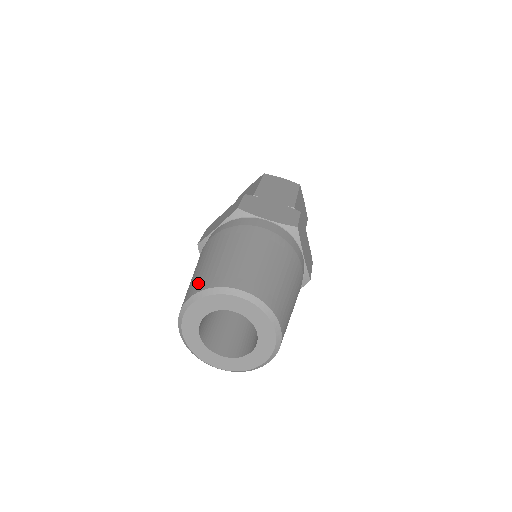
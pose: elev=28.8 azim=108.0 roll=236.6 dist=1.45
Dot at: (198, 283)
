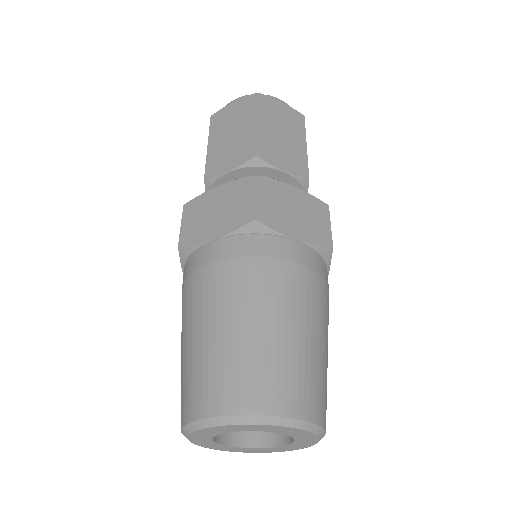
Dot at: (220, 389)
